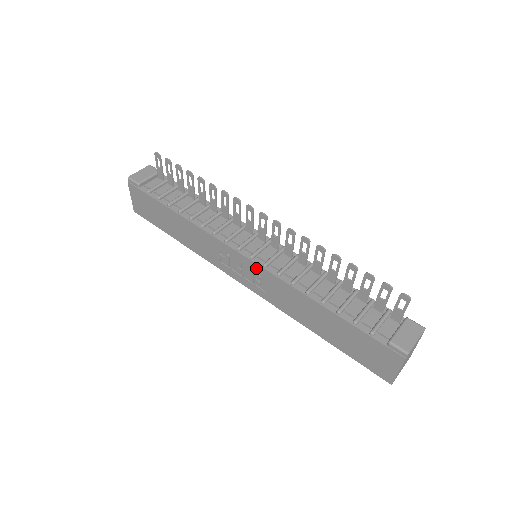
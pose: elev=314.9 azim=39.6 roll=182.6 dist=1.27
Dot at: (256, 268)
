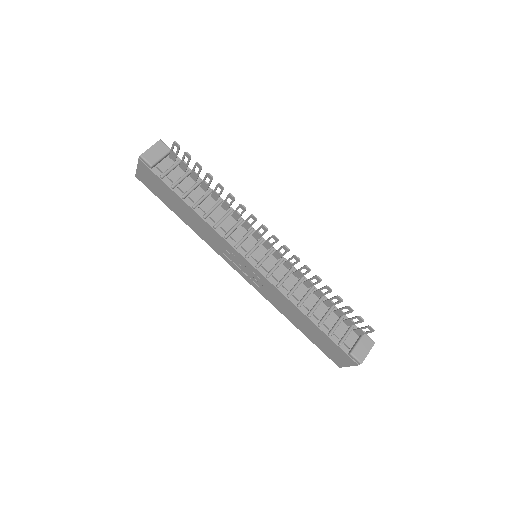
Dot at: (259, 275)
